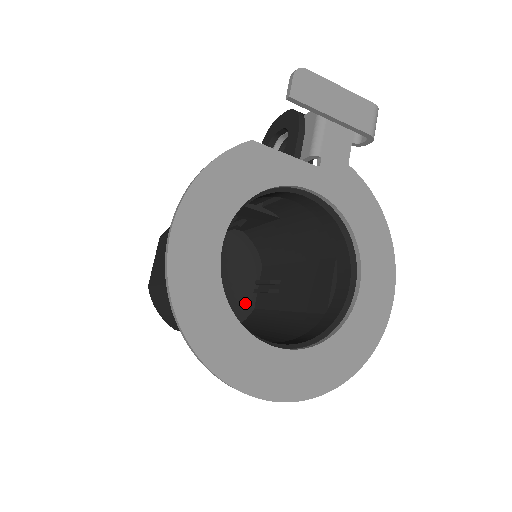
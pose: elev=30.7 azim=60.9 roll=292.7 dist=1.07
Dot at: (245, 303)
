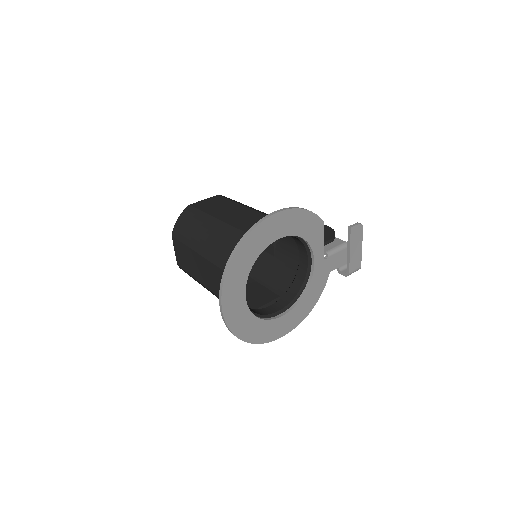
Dot at: occluded
